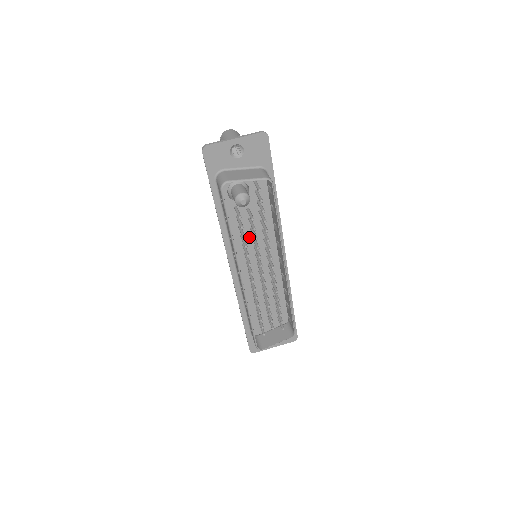
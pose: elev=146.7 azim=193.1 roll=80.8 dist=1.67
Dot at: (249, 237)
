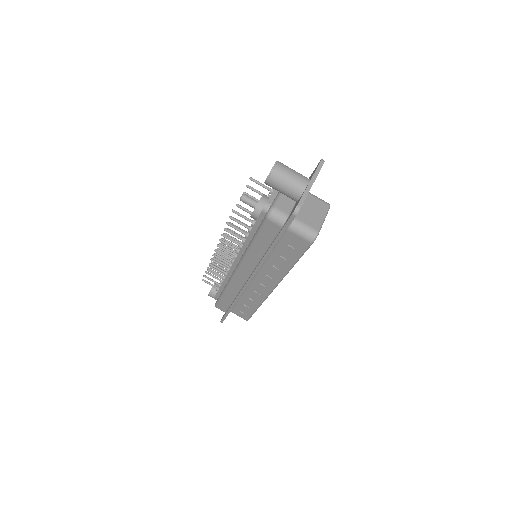
Dot at: occluded
